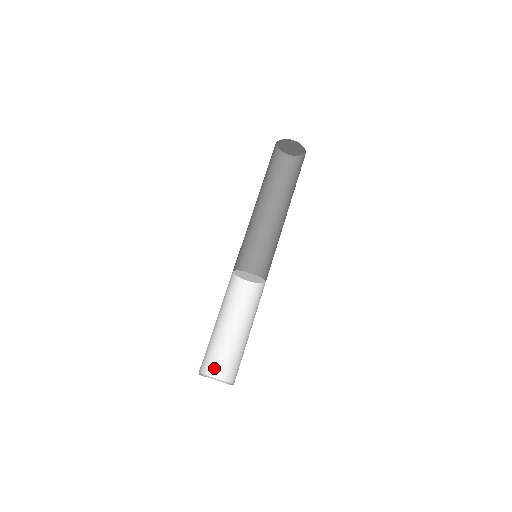
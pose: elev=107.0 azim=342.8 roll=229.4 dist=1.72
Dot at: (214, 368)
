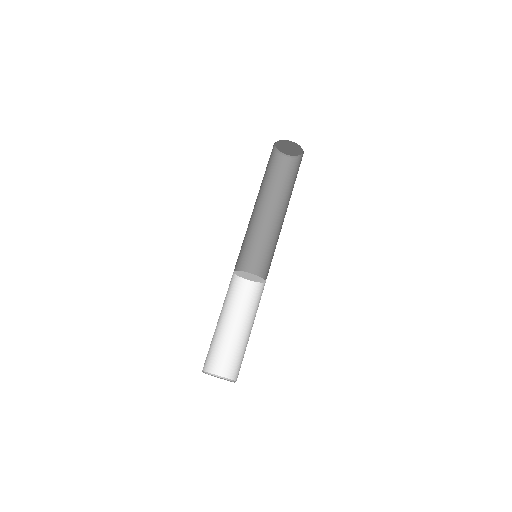
Dot at: (229, 369)
